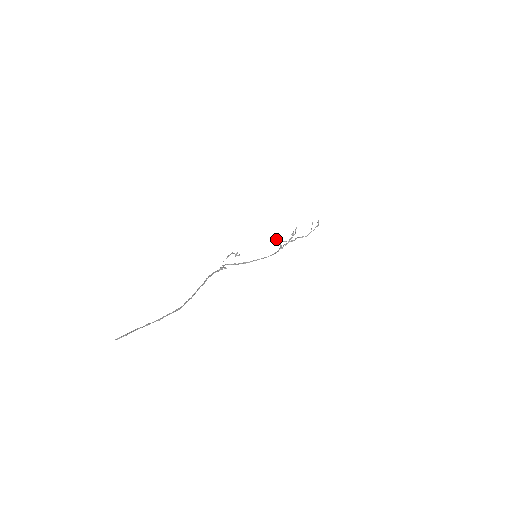
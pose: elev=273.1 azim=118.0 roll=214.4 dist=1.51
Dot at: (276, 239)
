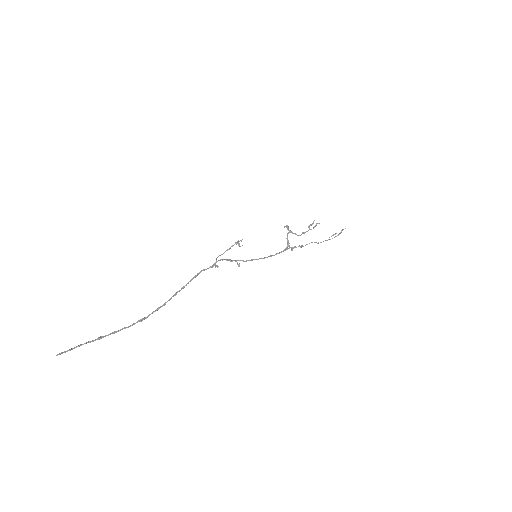
Dot at: (290, 231)
